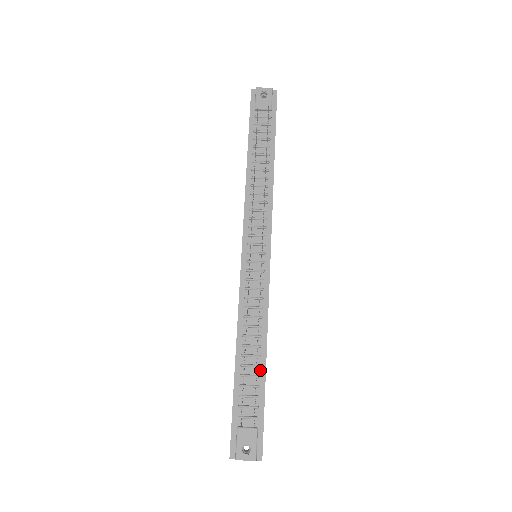
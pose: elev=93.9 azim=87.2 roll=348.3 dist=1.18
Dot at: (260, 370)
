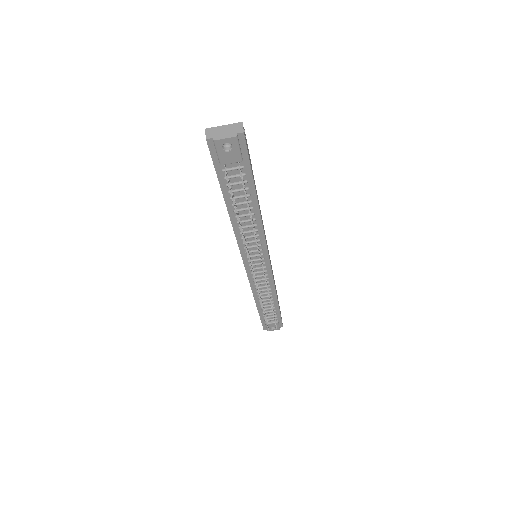
Dot at: (275, 305)
